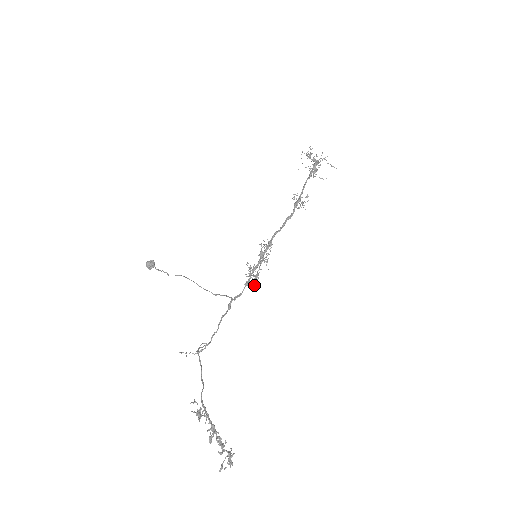
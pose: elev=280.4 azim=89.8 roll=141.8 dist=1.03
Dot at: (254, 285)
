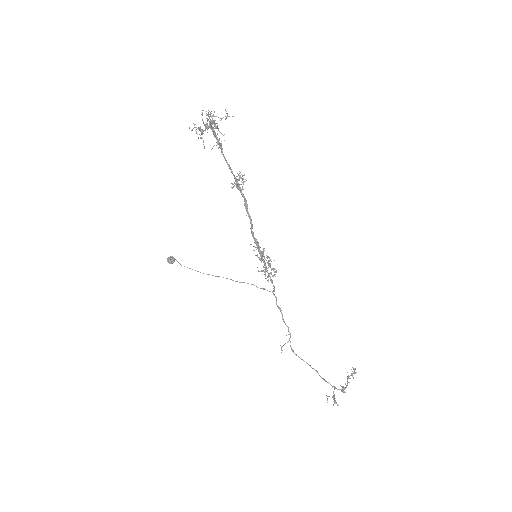
Dot at: (273, 269)
